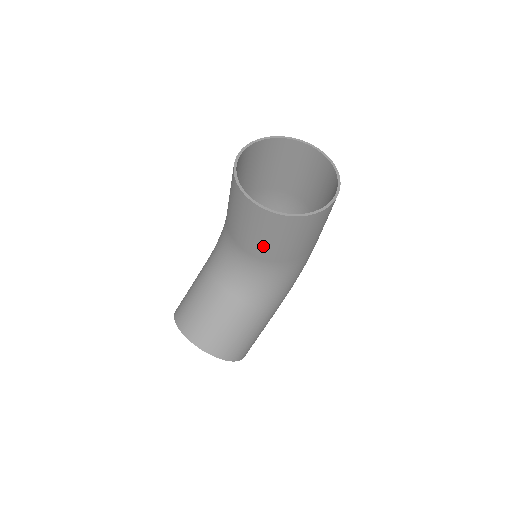
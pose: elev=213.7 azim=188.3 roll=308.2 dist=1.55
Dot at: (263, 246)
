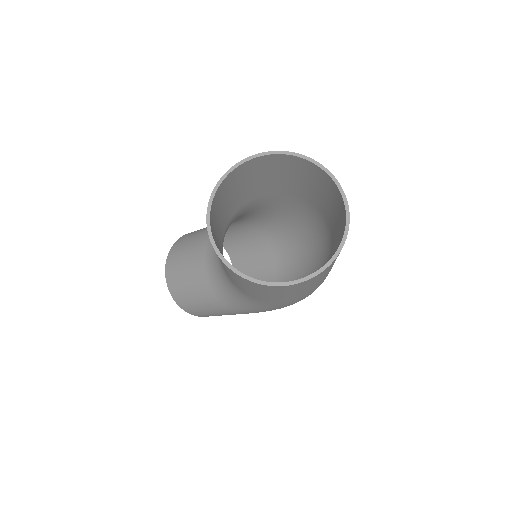
Dot at: occluded
